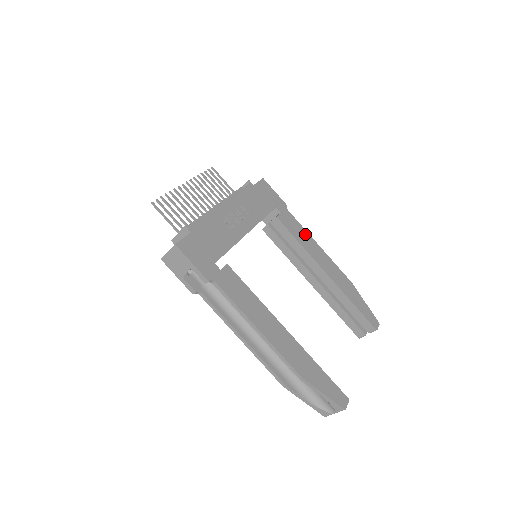
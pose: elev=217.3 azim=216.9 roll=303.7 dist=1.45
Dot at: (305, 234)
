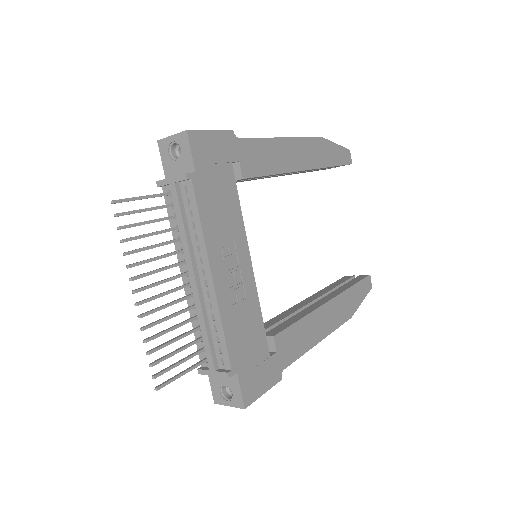
Dot at: (269, 147)
